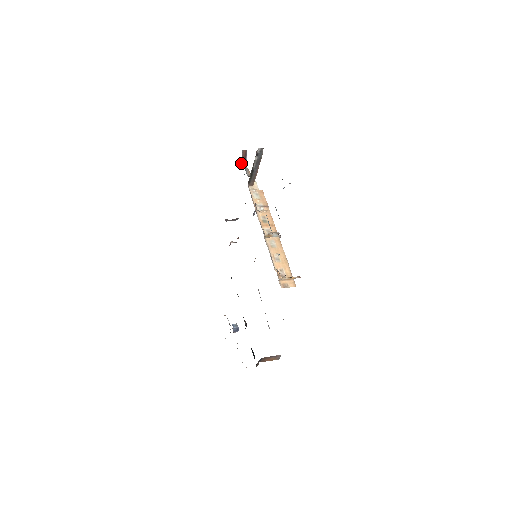
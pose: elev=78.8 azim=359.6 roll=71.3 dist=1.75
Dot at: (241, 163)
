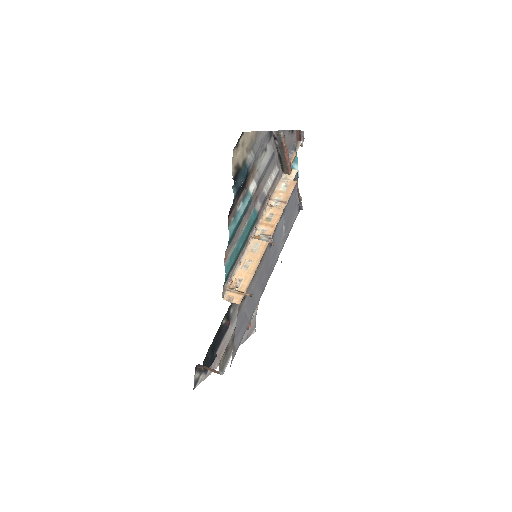
Dot at: occluded
